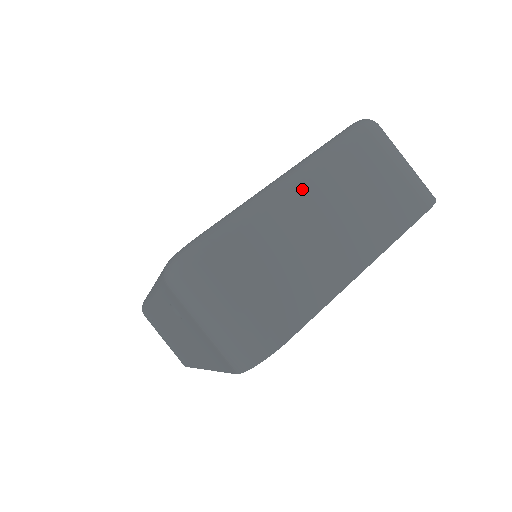
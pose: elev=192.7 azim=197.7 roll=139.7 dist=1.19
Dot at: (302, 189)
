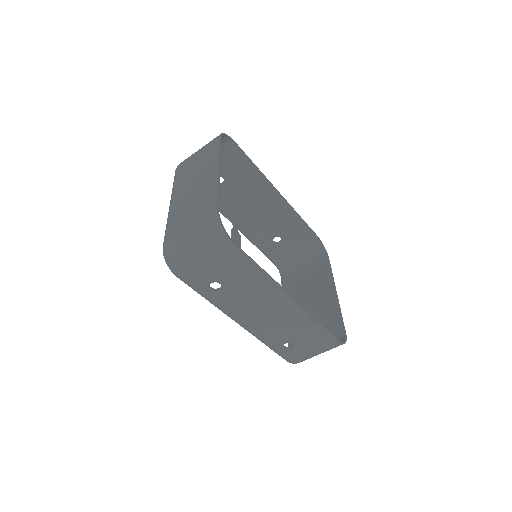
Dot at: (175, 198)
